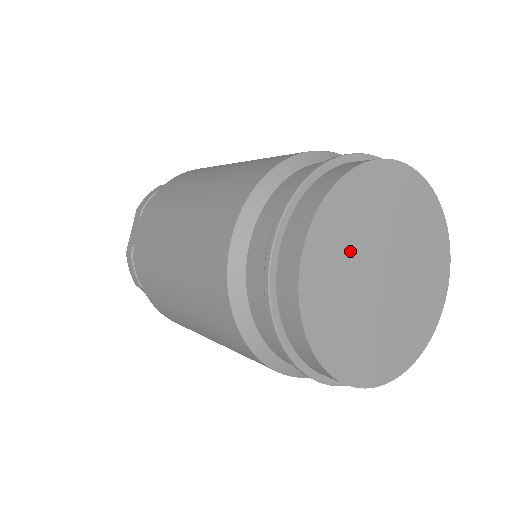
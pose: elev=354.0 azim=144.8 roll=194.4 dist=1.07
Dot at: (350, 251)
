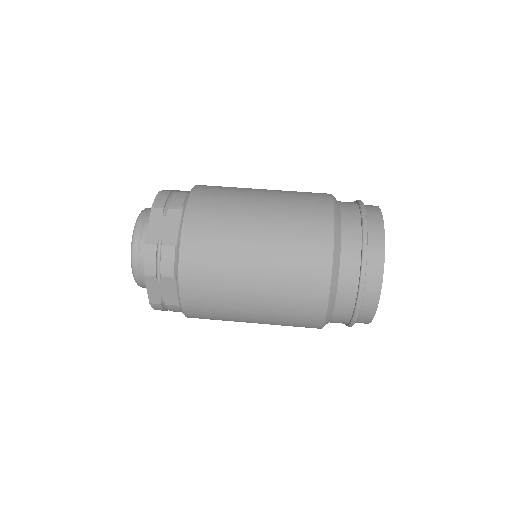
Dot at: occluded
